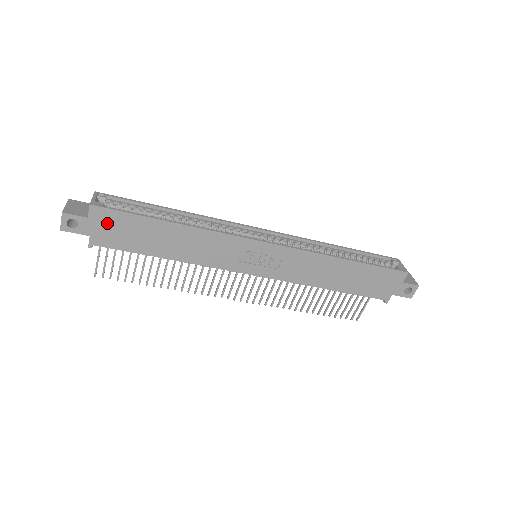
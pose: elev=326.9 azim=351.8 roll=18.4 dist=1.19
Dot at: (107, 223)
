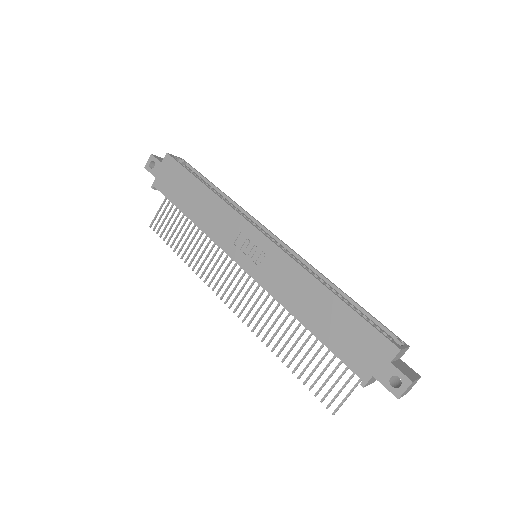
Dot at: (169, 171)
